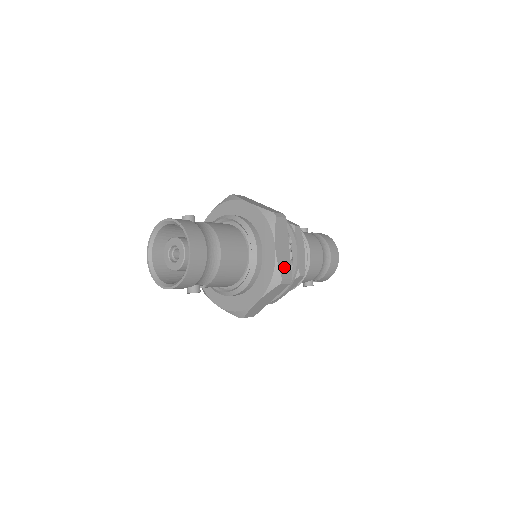
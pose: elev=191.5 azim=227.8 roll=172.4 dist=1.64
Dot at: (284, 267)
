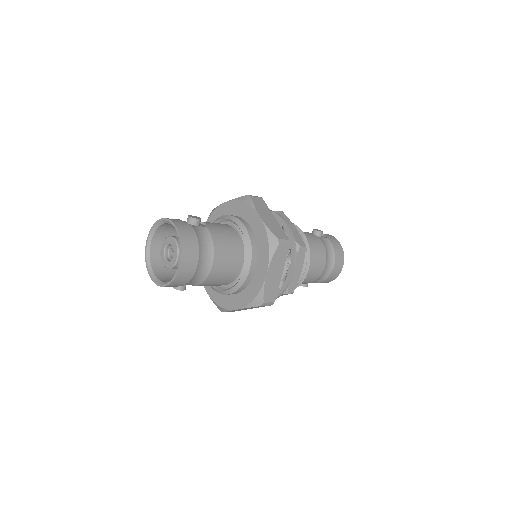
Dot at: (270, 292)
